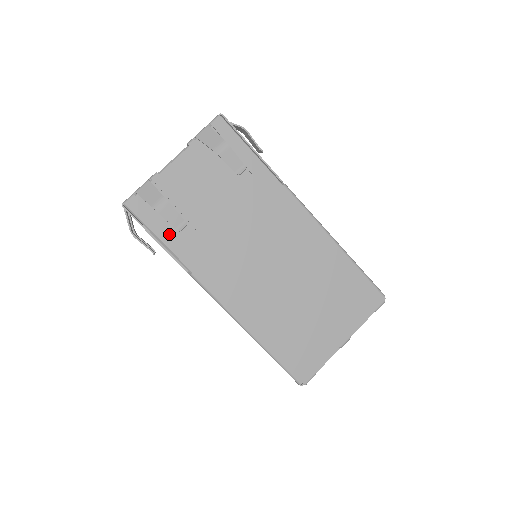
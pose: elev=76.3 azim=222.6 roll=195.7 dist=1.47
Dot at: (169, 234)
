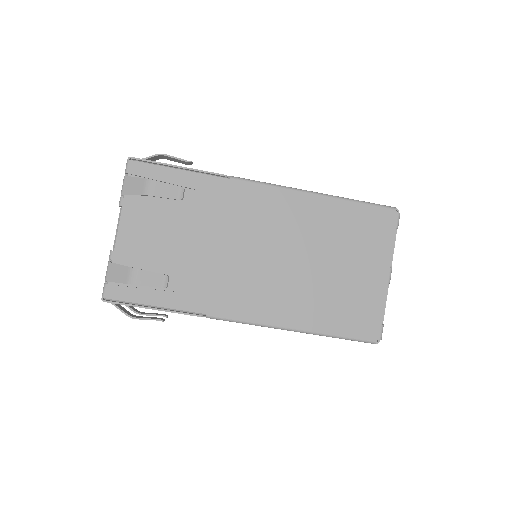
Dot at: (161, 296)
